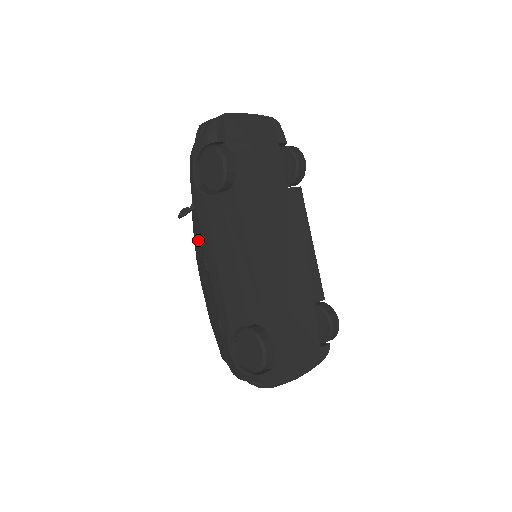
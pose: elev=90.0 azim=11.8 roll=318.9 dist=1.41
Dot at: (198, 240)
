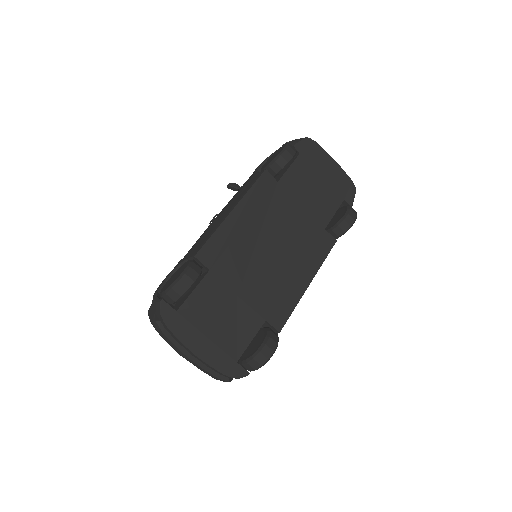
Dot at: occluded
